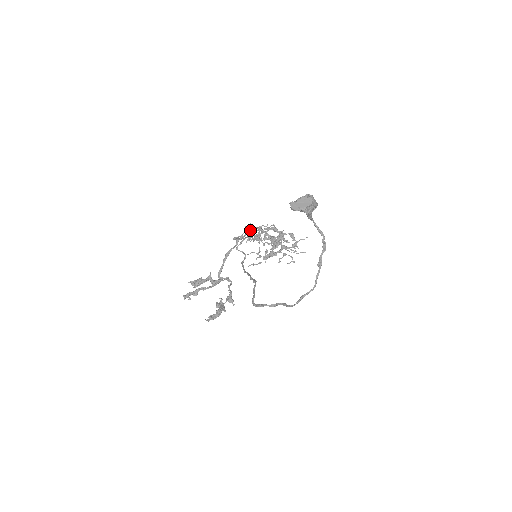
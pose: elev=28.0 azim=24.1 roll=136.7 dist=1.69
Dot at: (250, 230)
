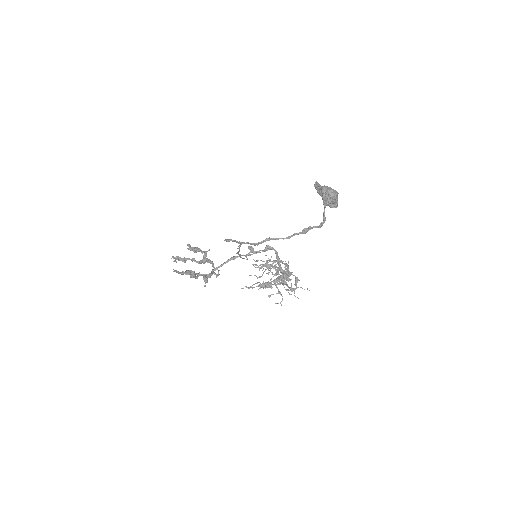
Dot at: (267, 247)
